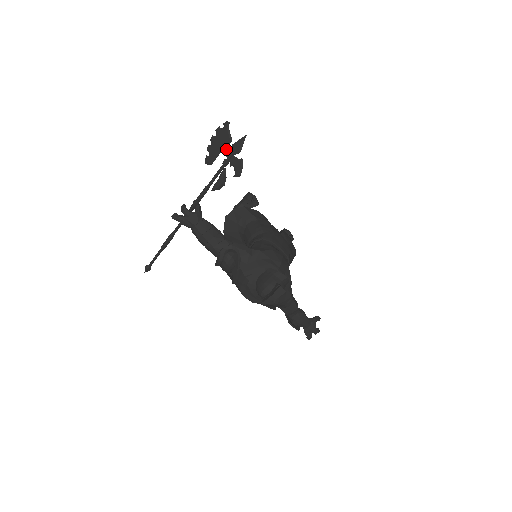
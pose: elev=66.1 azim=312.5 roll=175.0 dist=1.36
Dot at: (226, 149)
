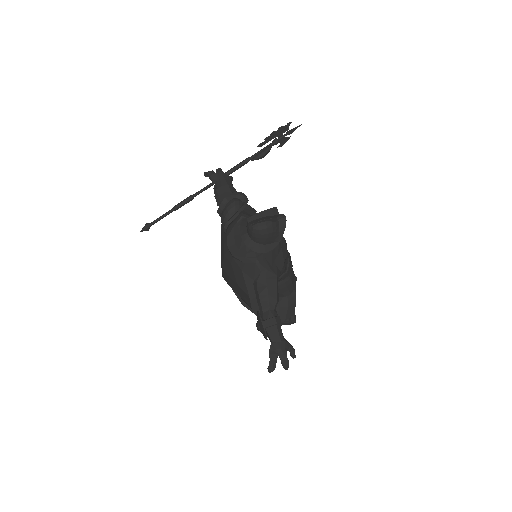
Dot at: (280, 134)
